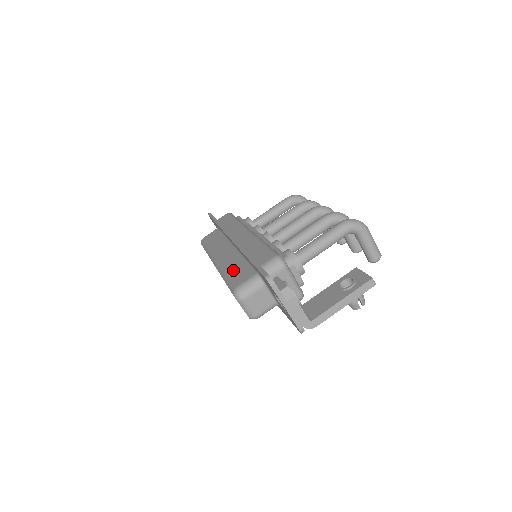
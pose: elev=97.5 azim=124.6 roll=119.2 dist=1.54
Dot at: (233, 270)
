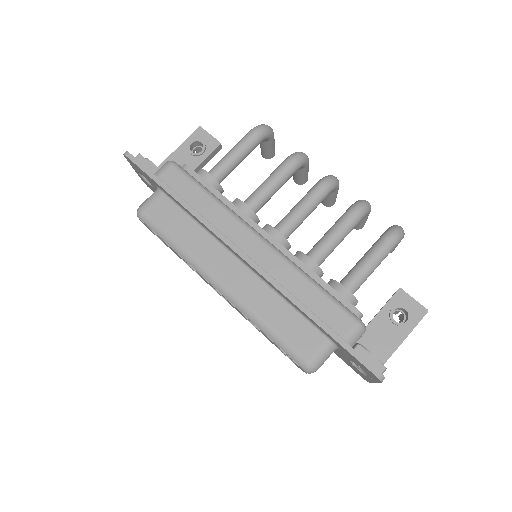
Dot at: (278, 322)
